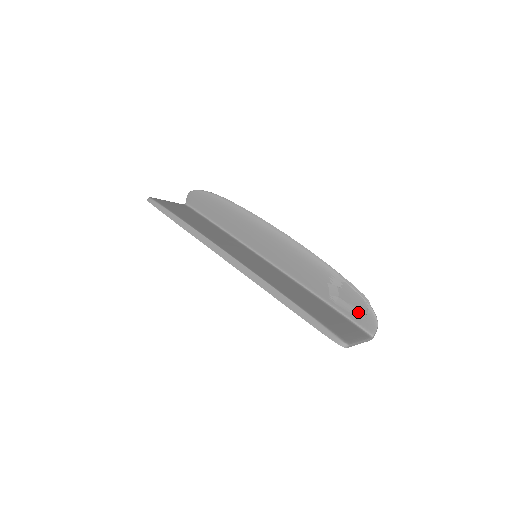
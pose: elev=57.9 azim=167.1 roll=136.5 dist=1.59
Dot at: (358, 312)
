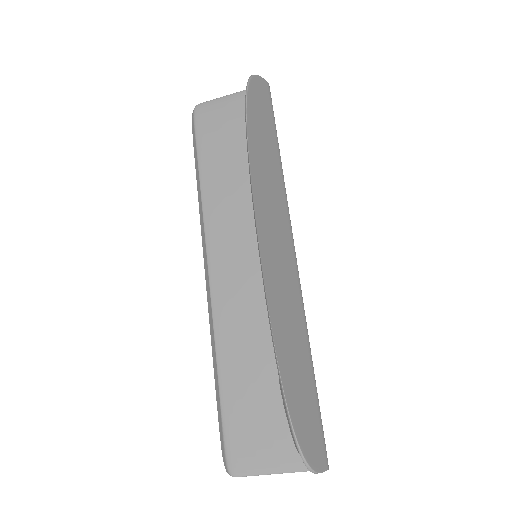
Dot at: (305, 434)
